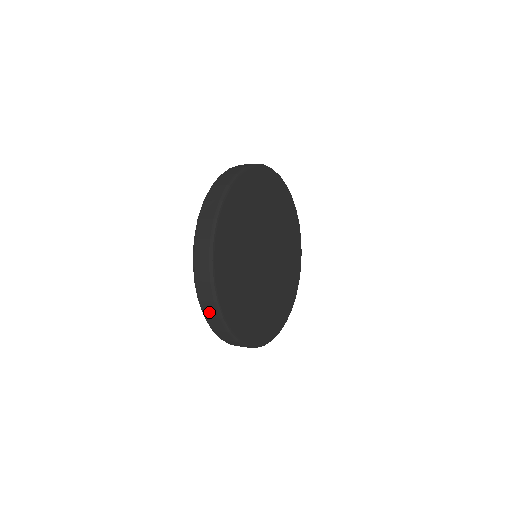
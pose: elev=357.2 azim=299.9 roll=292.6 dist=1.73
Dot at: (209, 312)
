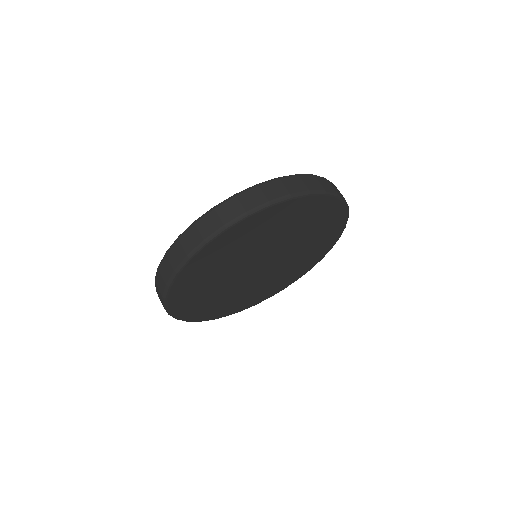
Dot at: occluded
